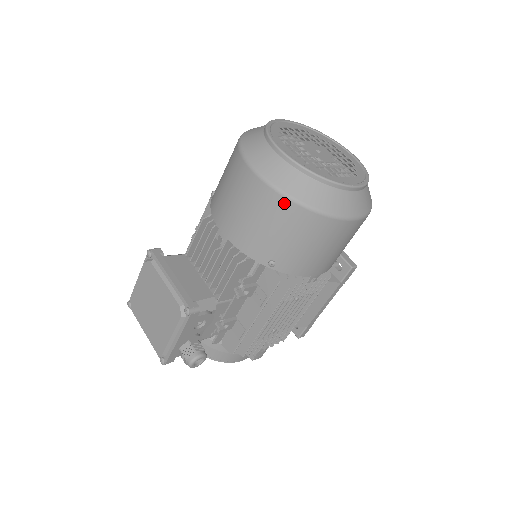
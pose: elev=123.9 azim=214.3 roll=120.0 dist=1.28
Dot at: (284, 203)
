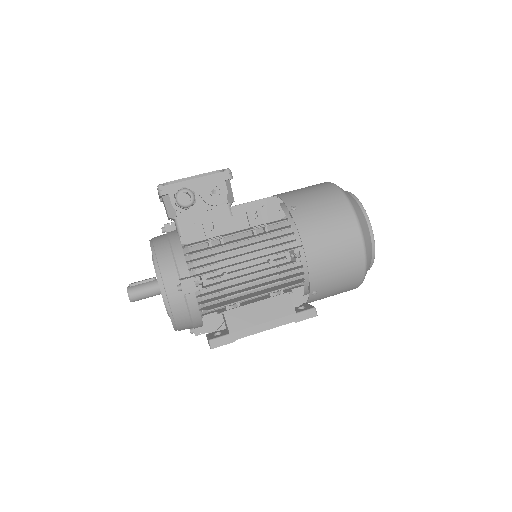
Dot at: (334, 188)
